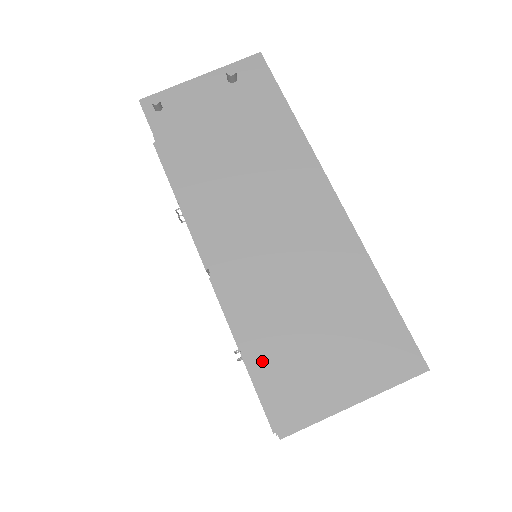
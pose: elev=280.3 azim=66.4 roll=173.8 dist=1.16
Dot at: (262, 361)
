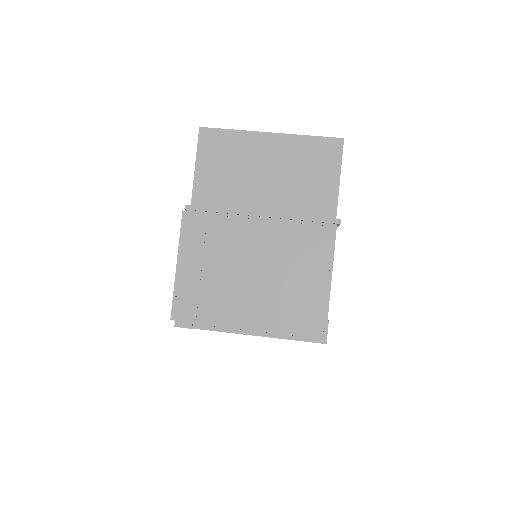
Dot at: occluded
